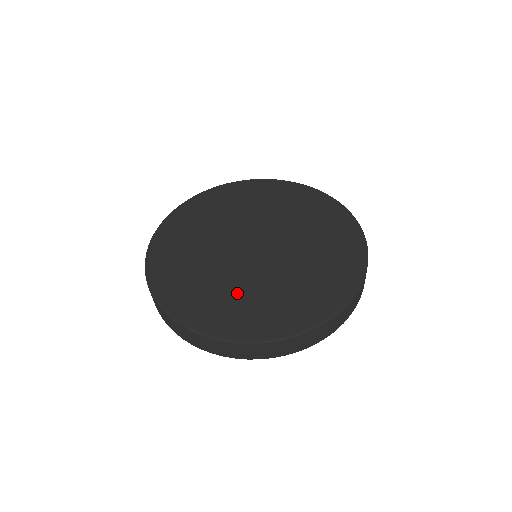
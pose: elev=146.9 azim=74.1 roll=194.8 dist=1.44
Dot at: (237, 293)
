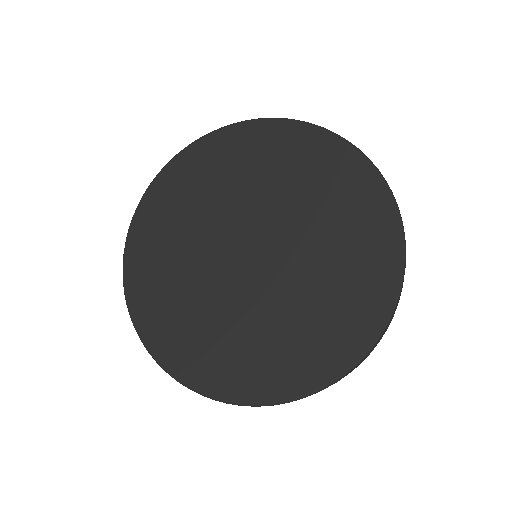
Dot at: (210, 321)
